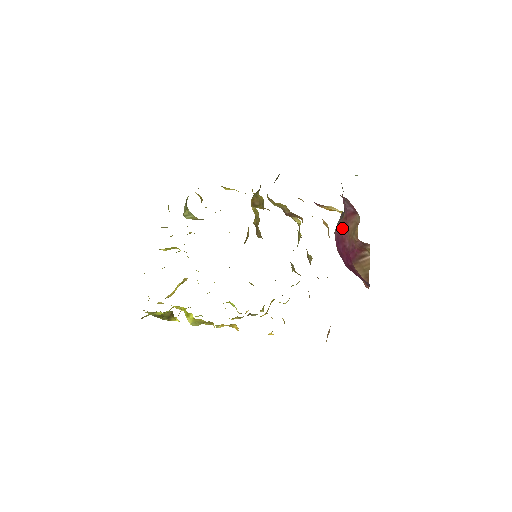
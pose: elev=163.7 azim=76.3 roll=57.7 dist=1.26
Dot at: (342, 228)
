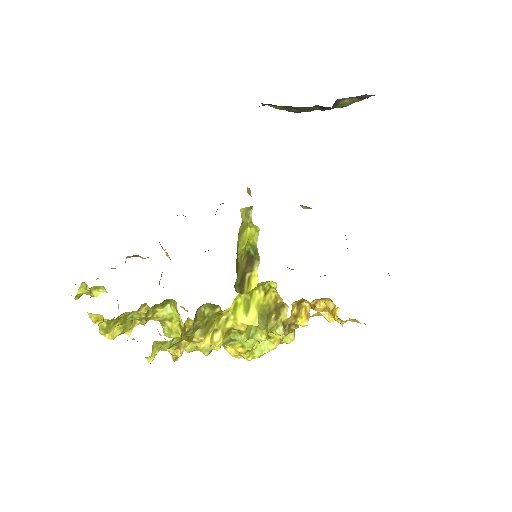
Dot at: occluded
